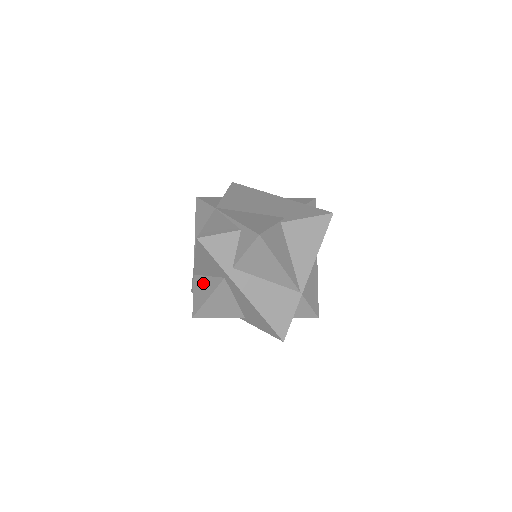
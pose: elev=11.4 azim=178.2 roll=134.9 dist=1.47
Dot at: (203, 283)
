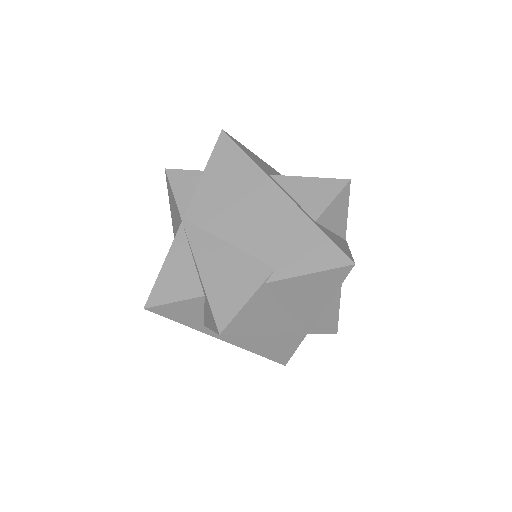
Dot at: occluded
